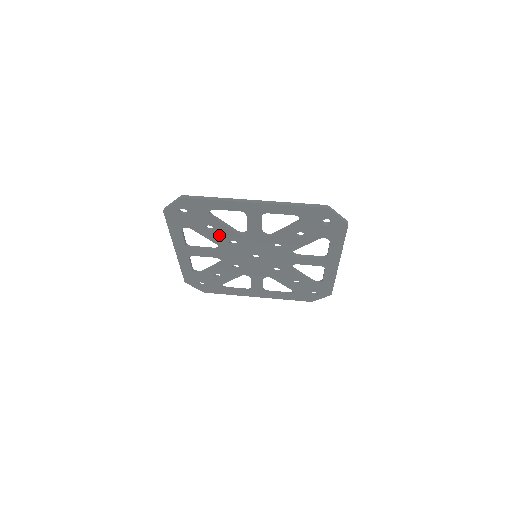
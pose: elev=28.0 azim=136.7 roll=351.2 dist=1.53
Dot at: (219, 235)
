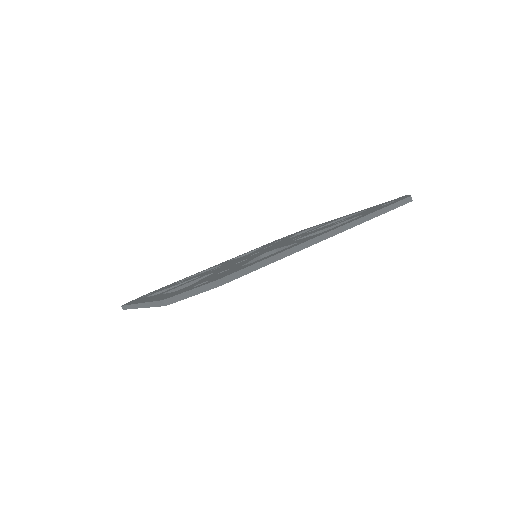
Dot at: occluded
